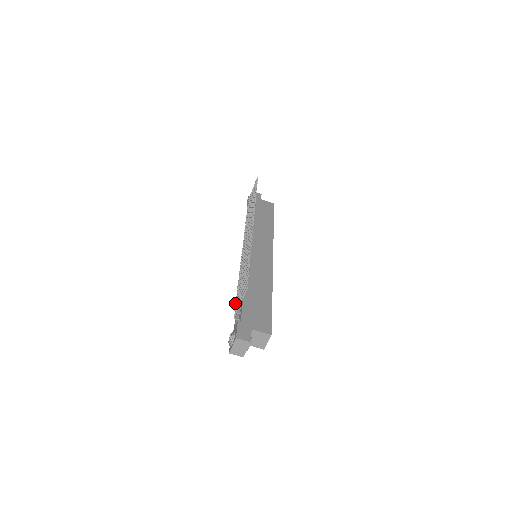
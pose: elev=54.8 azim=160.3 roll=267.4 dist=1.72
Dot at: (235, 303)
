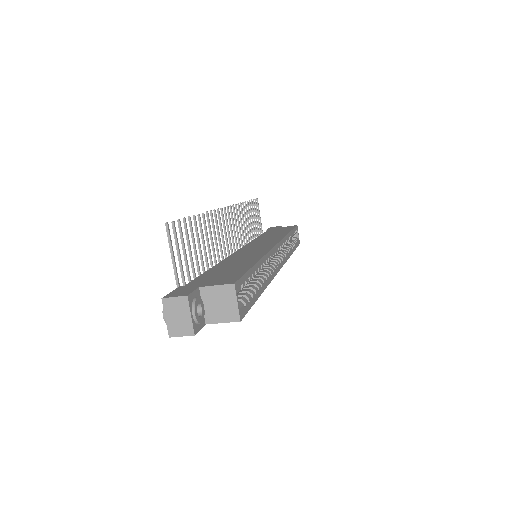
Dot at: occluded
